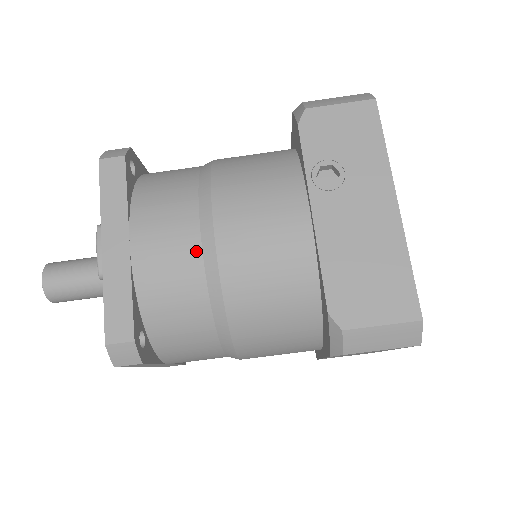
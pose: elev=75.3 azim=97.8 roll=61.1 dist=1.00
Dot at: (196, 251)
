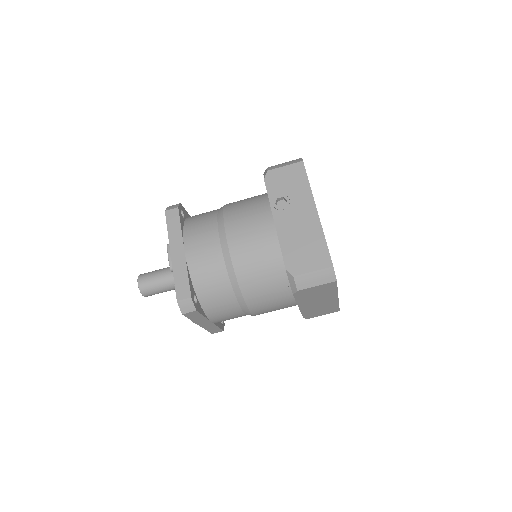
Dot at: (218, 250)
